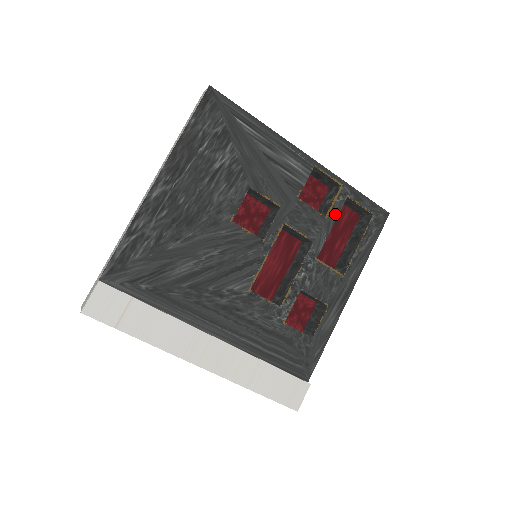
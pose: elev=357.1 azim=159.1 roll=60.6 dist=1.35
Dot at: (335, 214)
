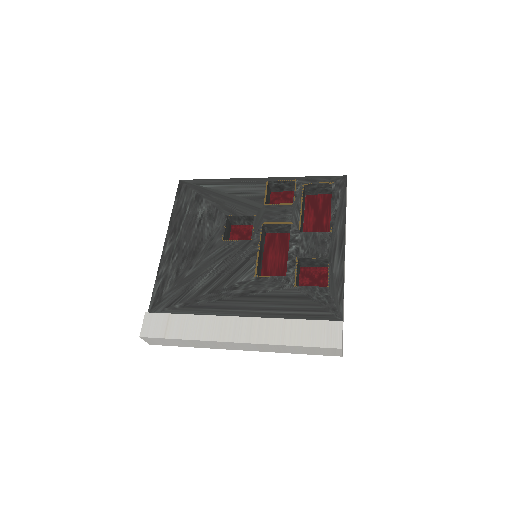
Dot at: (300, 199)
